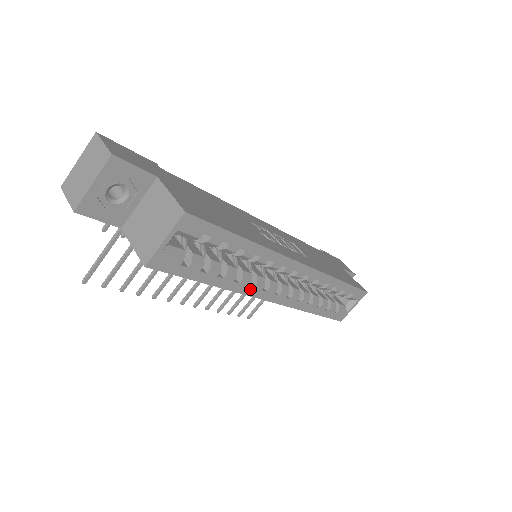
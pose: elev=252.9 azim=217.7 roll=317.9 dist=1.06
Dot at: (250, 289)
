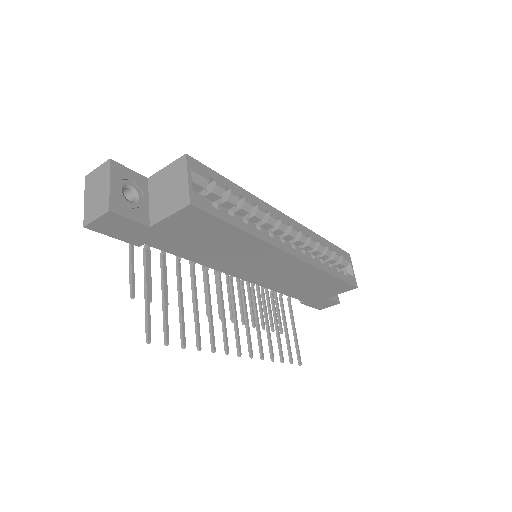
Dot at: (273, 240)
